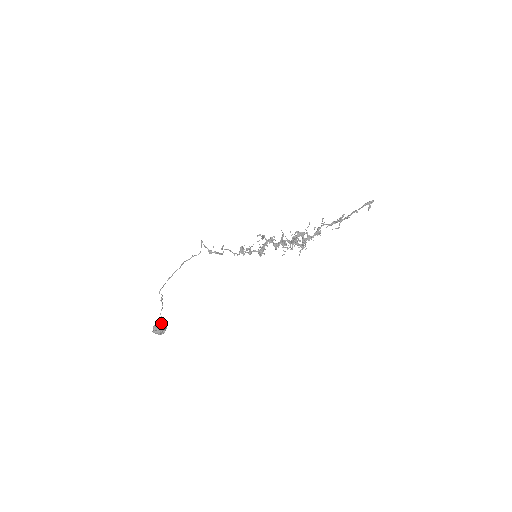
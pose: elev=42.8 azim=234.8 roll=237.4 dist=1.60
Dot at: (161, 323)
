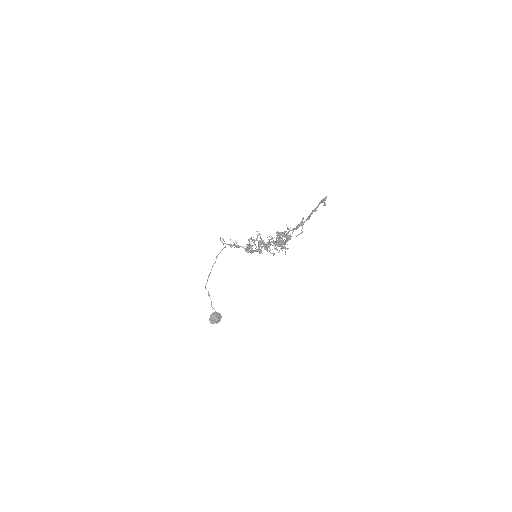
Dot at: (214, 315)
